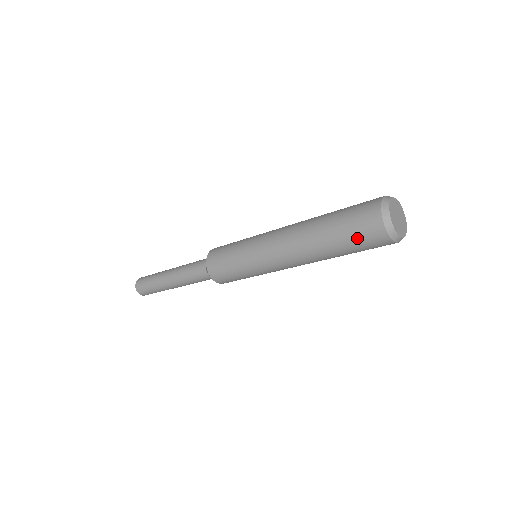
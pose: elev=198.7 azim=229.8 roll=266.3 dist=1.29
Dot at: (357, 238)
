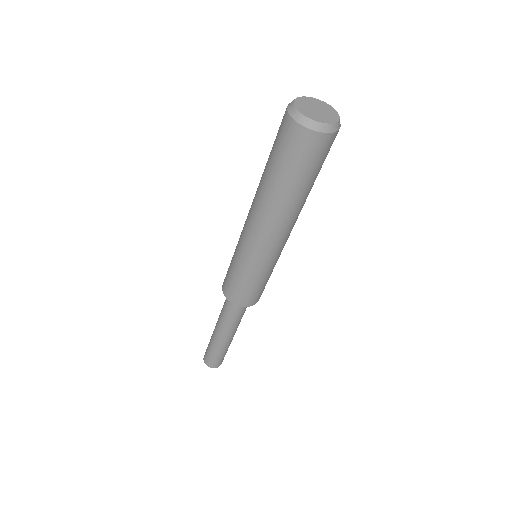
Dot at: (288, 156)
